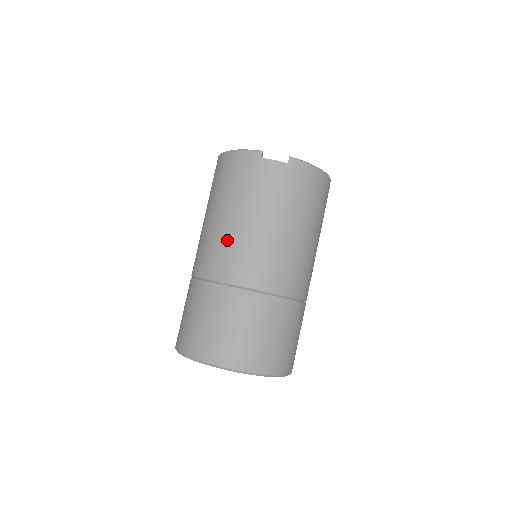
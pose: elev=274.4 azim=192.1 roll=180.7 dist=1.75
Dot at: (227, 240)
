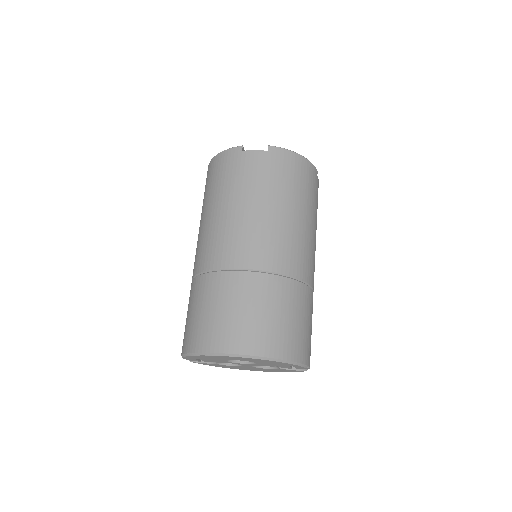
Dot at: (218, 229)
